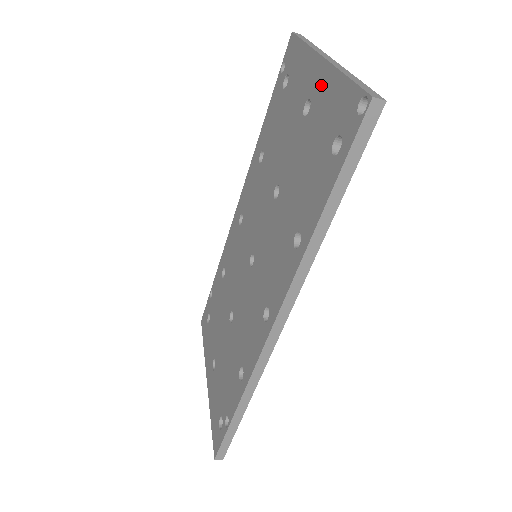
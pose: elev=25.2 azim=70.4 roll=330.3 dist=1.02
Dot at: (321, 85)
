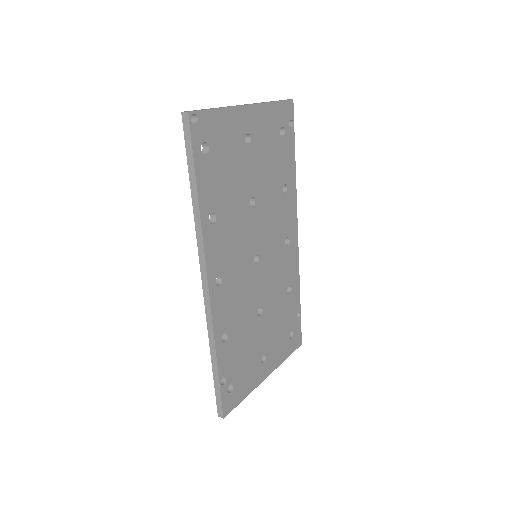
Dot at: occluded
